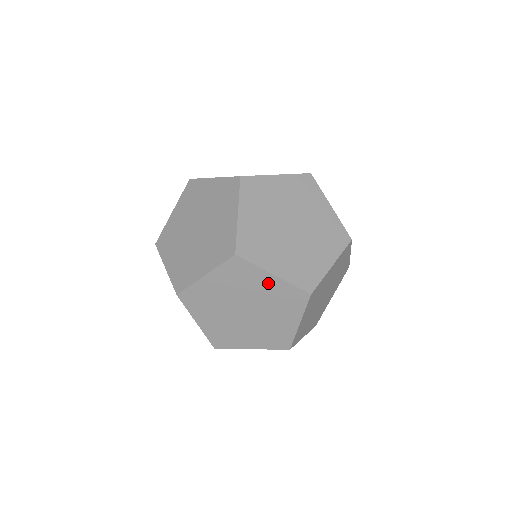
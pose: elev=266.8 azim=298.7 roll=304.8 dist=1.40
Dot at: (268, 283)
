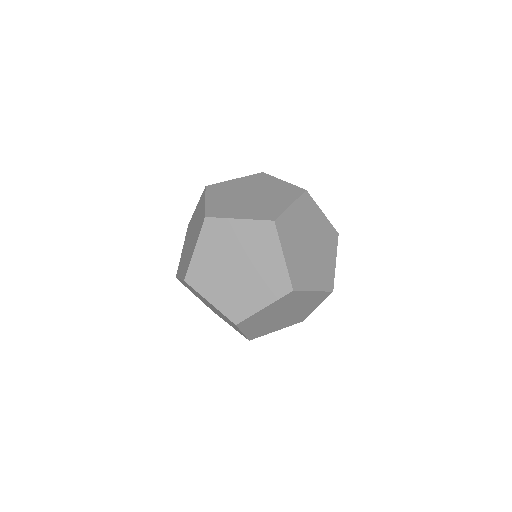
Dot at: (236, 328)
